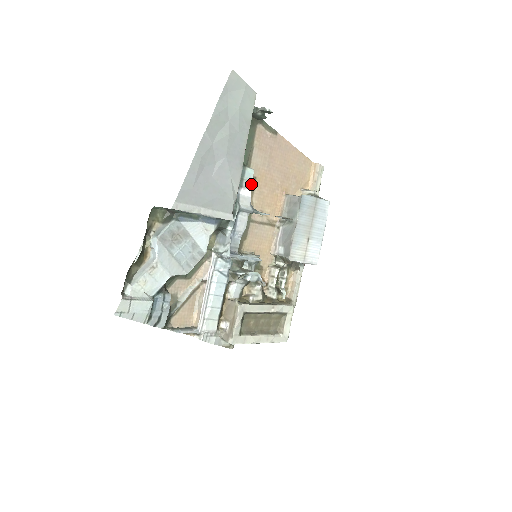
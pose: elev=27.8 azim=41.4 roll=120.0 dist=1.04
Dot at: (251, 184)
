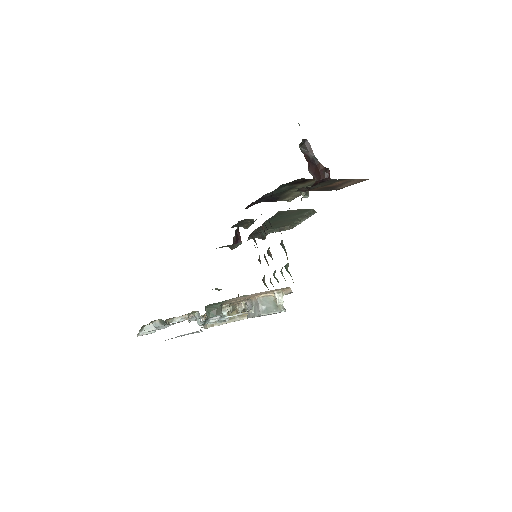
Dot at: (220, 315)
